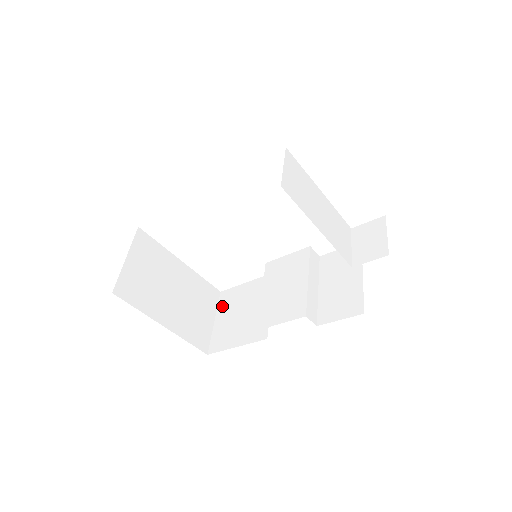
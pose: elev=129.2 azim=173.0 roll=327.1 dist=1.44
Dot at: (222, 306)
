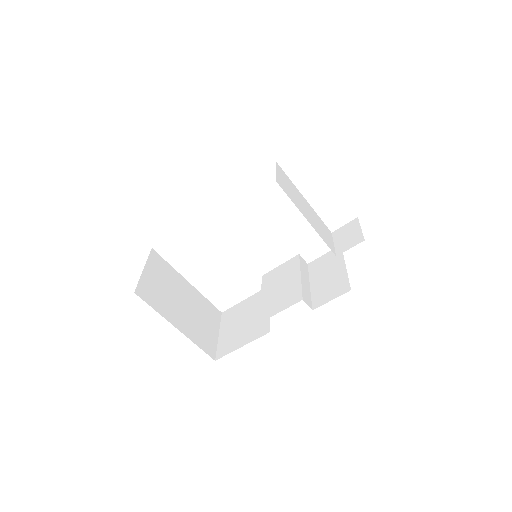
Dot at: (224, 322)
